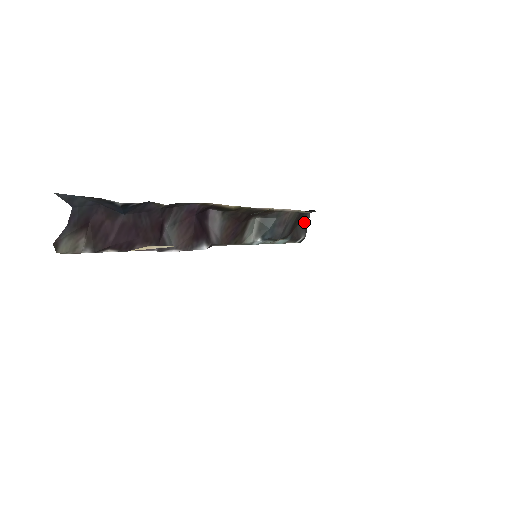
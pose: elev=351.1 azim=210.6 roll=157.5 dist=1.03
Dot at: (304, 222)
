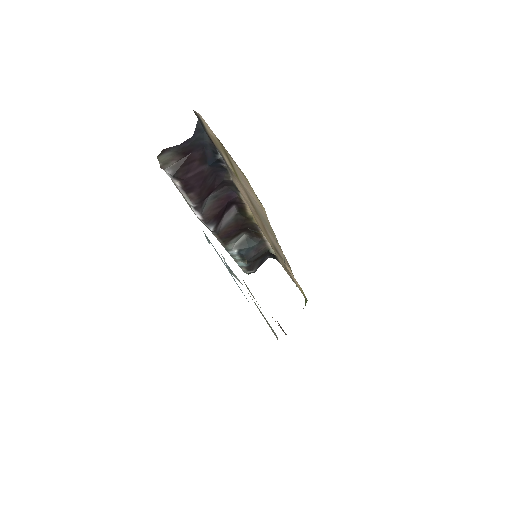
Dot at: (262, 261)
